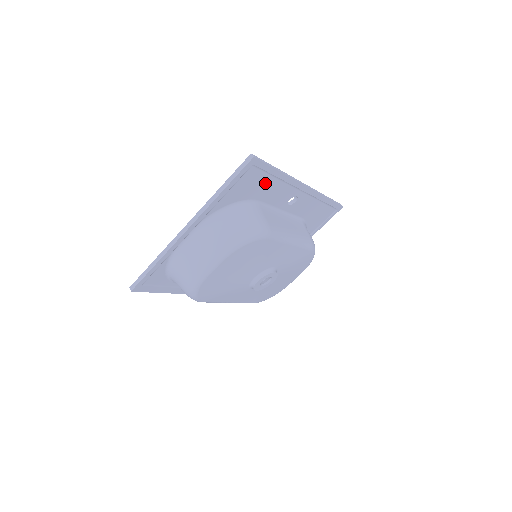
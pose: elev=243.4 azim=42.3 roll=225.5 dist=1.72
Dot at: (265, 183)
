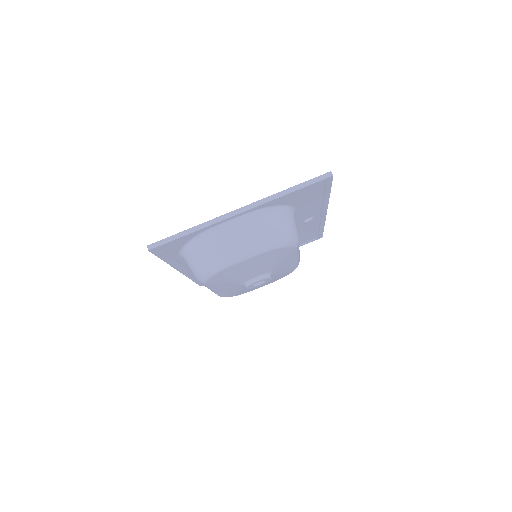
Dot at: (314, 198)
